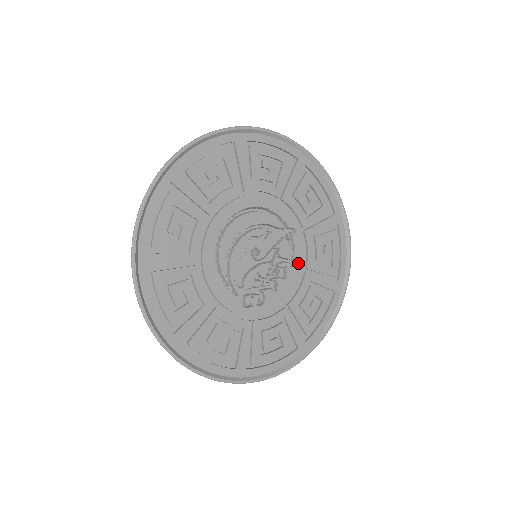
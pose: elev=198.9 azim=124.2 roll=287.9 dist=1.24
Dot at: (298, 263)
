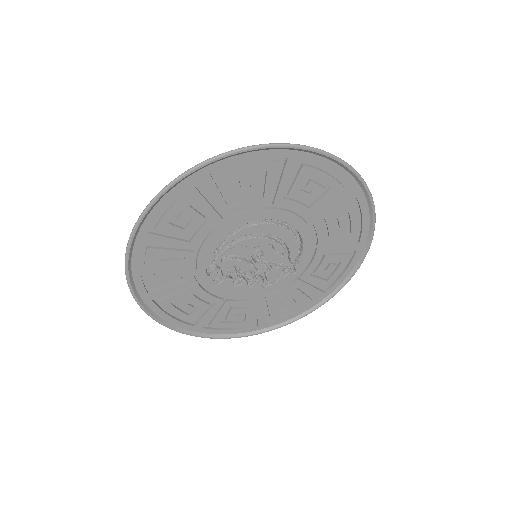
Dot at: (268, 289)
